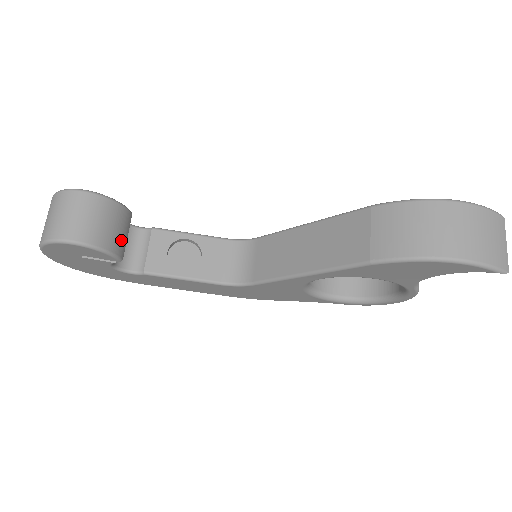
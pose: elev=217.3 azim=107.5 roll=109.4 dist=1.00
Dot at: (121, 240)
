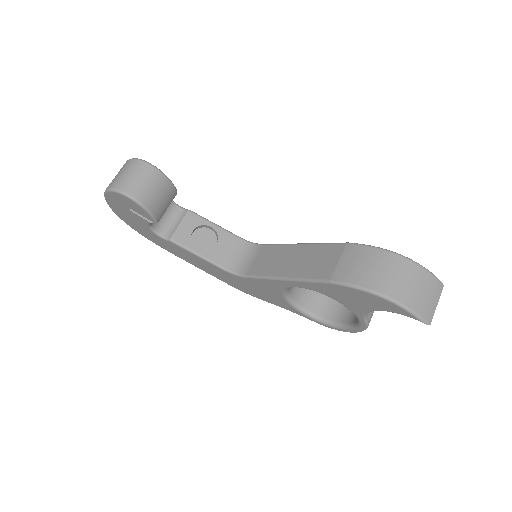
Dot at: (162, 208)
